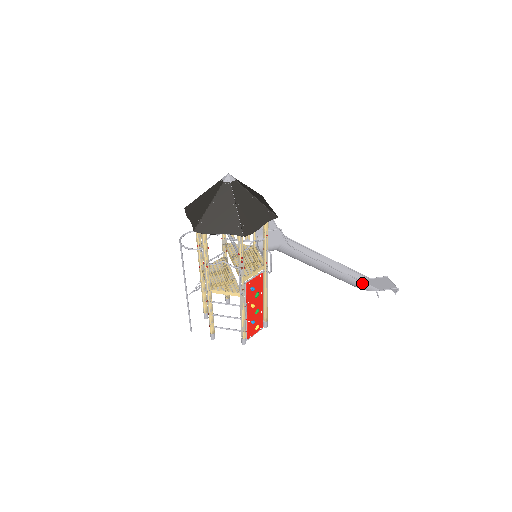
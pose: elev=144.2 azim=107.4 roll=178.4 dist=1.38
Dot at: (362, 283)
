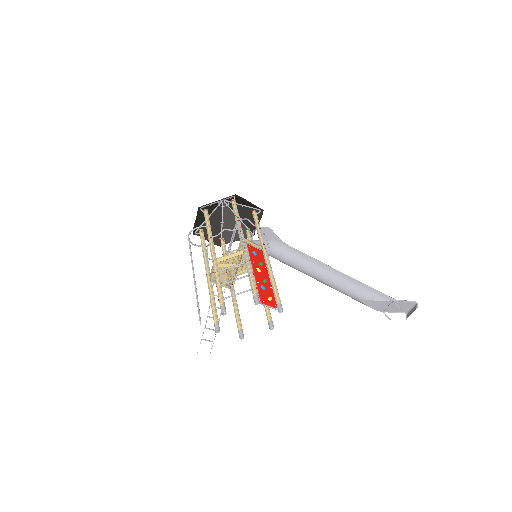
Dot at: (371, 289)
